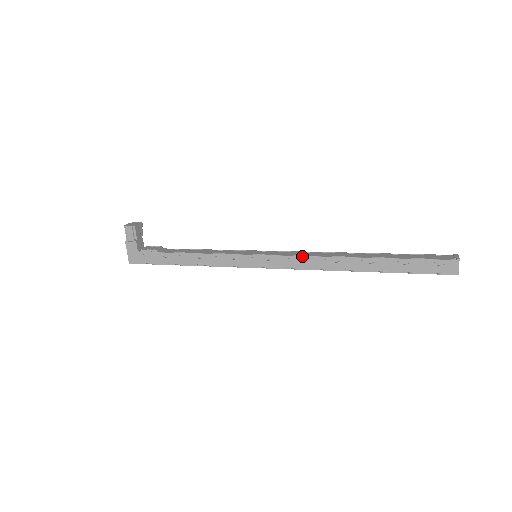
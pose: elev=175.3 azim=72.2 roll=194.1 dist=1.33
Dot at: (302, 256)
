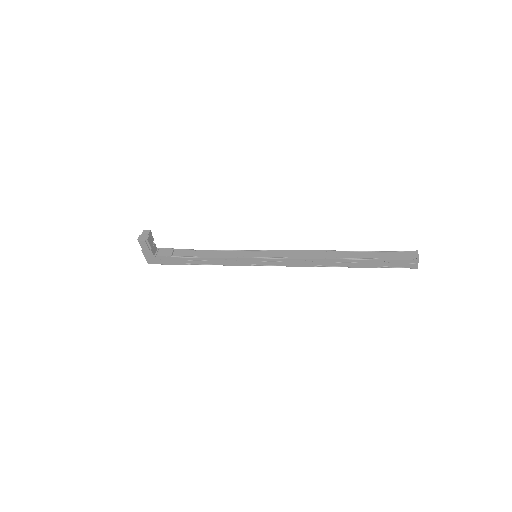
Dot at: (295, 259)
